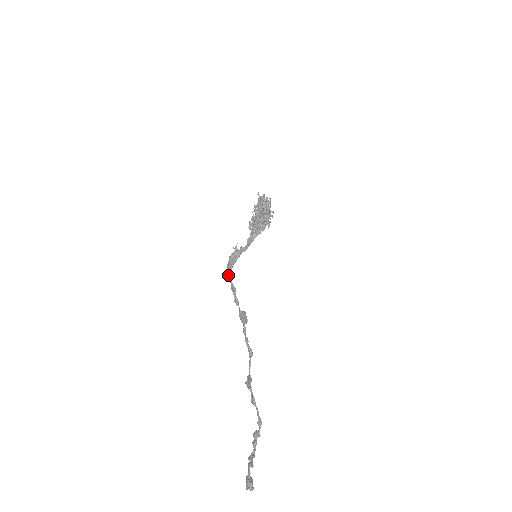
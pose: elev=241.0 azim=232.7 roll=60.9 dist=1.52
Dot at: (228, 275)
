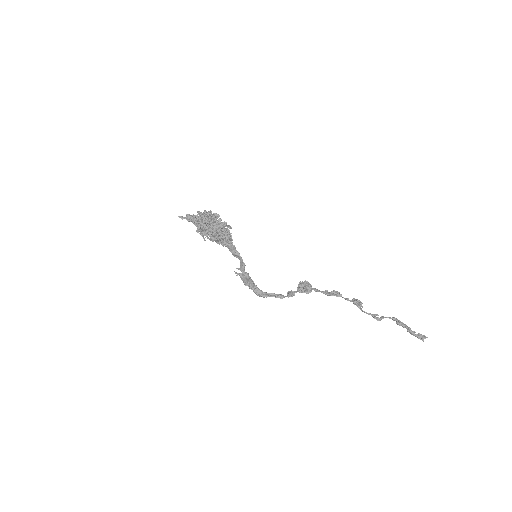
Dot at: occluded
